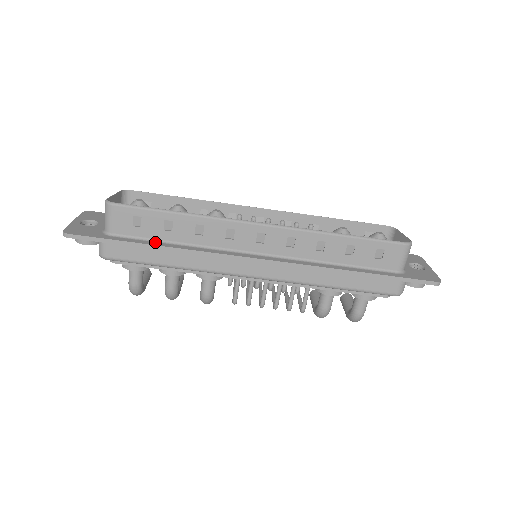
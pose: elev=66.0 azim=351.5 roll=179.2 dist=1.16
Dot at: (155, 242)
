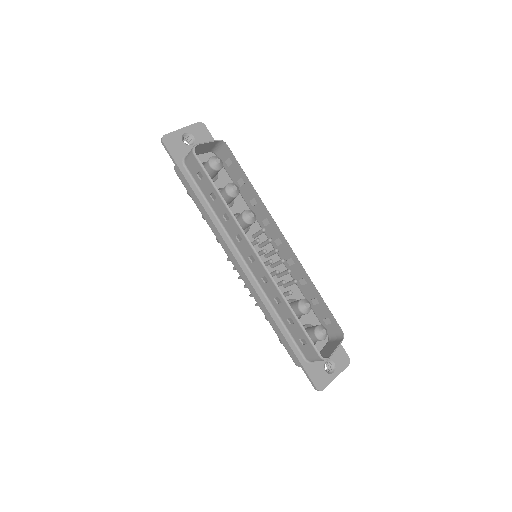
Dot at: (201, 195)
